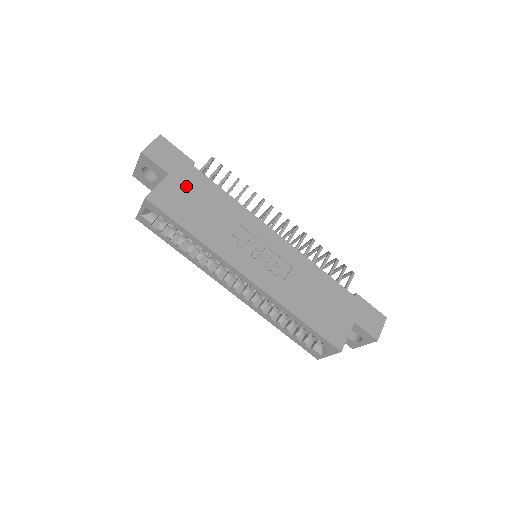
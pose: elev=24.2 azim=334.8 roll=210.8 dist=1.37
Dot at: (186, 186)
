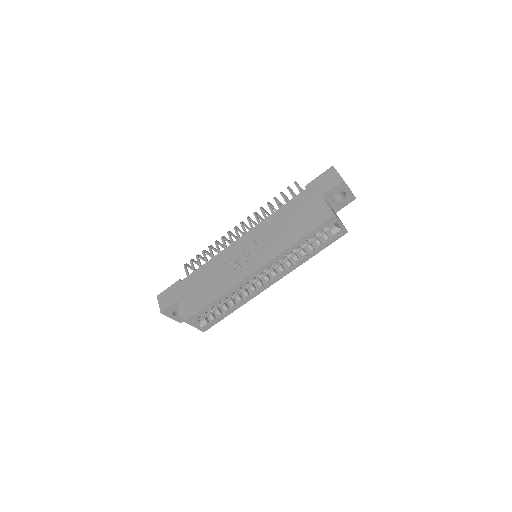
Dot at: (189, 291)
